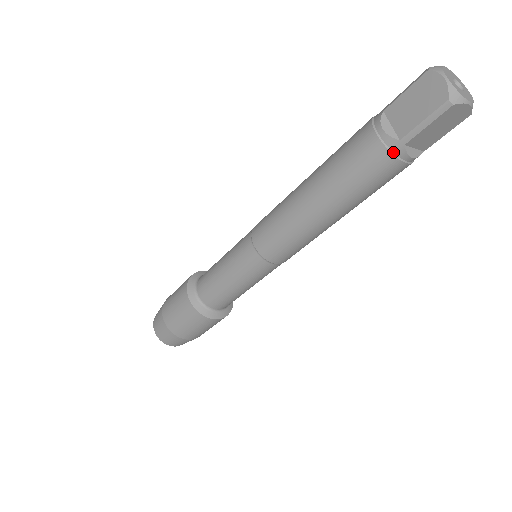
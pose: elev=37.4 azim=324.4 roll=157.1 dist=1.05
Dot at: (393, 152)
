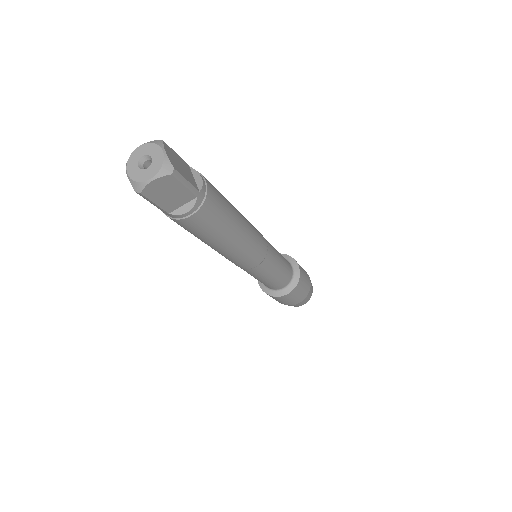
Dot at: (173, 218)
